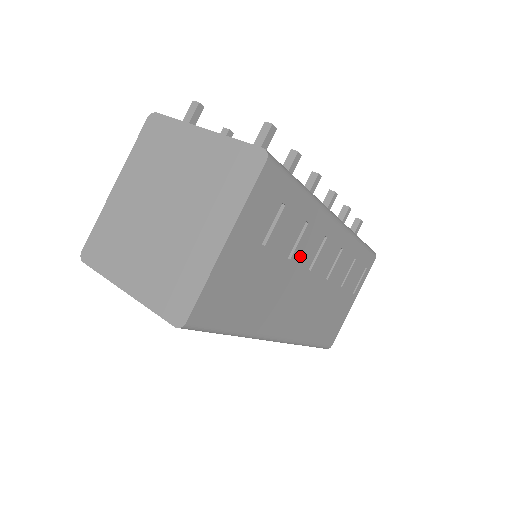
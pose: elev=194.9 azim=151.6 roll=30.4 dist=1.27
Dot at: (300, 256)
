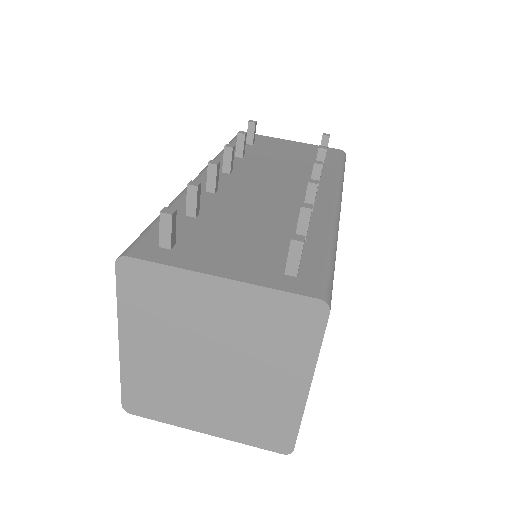
Dot at: occluded
